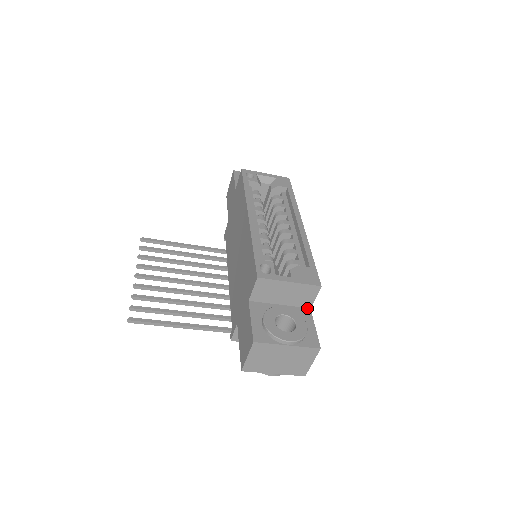
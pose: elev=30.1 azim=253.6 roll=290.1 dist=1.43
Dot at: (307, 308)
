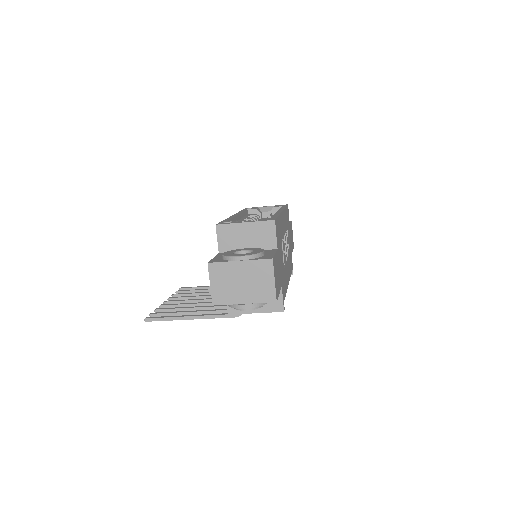
Dot at: (274, 249)
